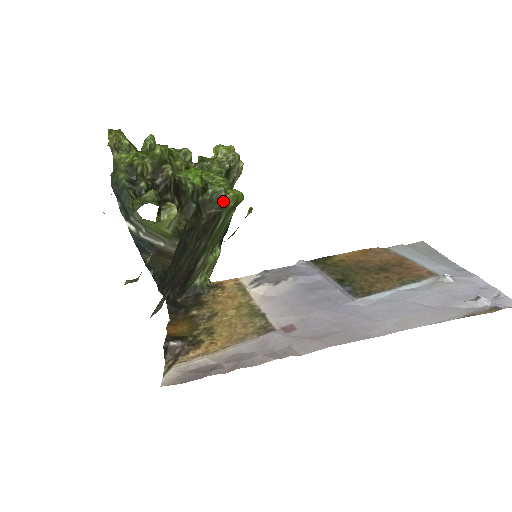
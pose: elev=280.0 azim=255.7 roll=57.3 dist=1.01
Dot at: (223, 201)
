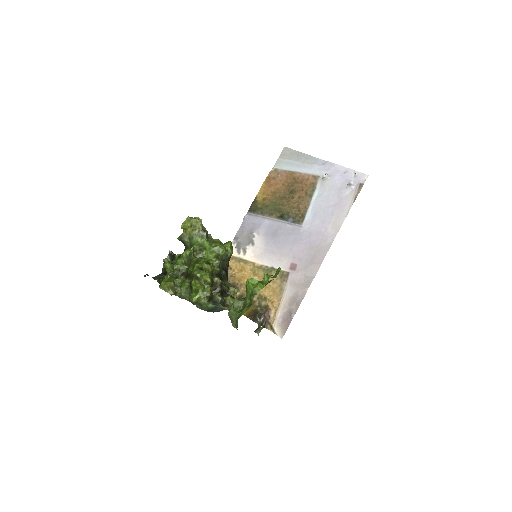
Dot at: (229, 256)
